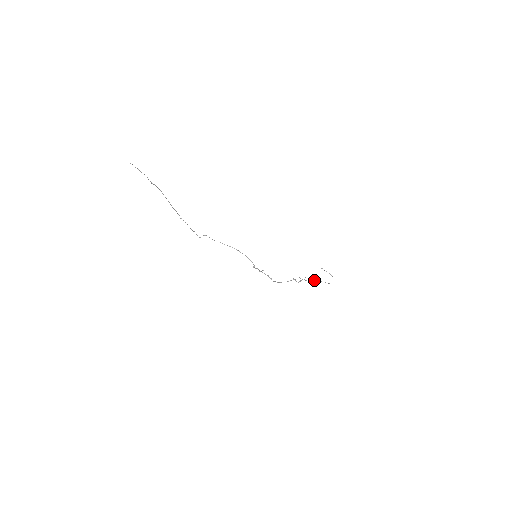
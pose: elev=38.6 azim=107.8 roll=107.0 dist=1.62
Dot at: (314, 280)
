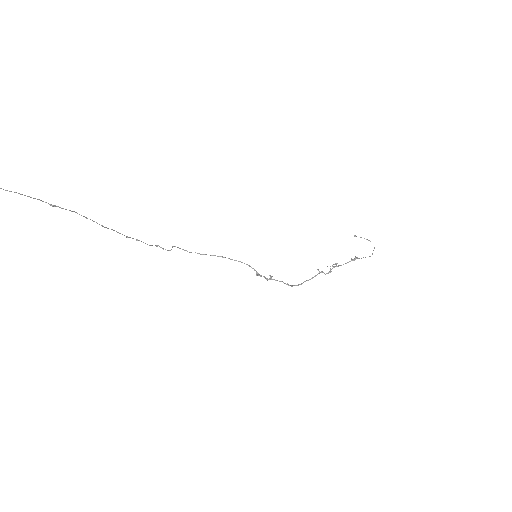
Dot at: (349, 261)
